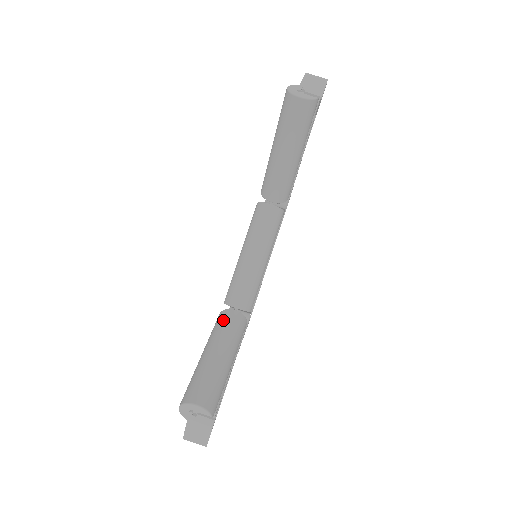
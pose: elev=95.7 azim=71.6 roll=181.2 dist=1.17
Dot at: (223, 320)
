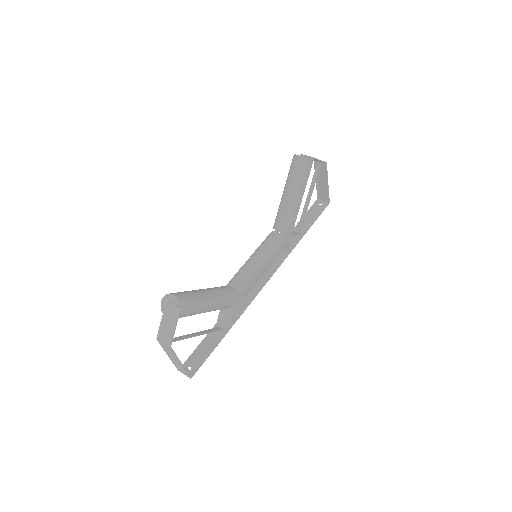
Dot at: occluded
